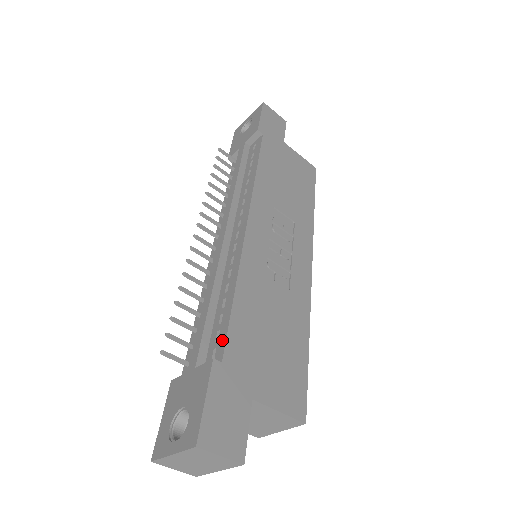
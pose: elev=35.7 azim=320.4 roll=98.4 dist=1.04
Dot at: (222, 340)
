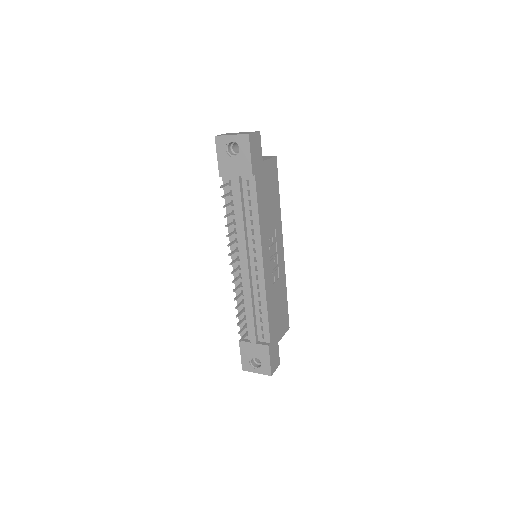
Dot at: (267, 333)
